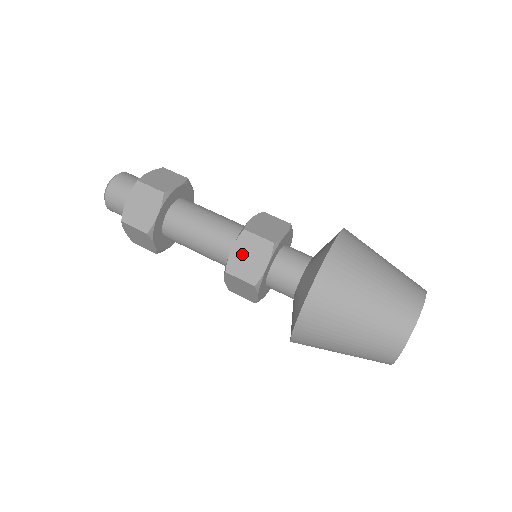
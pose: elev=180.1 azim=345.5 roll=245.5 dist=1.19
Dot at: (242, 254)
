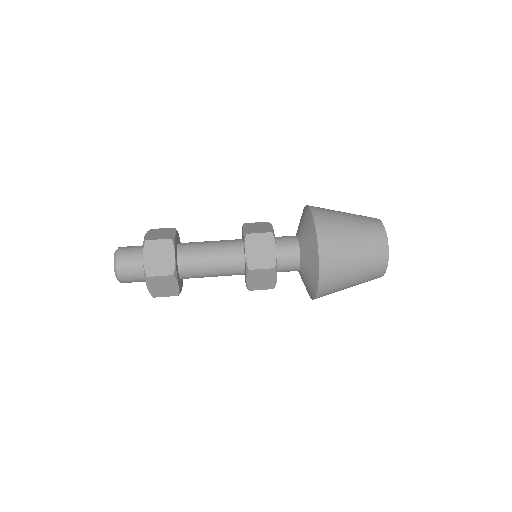
Dot at: (254, 251)
